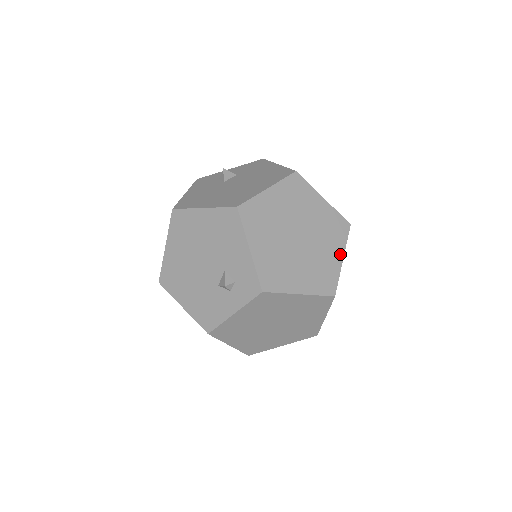
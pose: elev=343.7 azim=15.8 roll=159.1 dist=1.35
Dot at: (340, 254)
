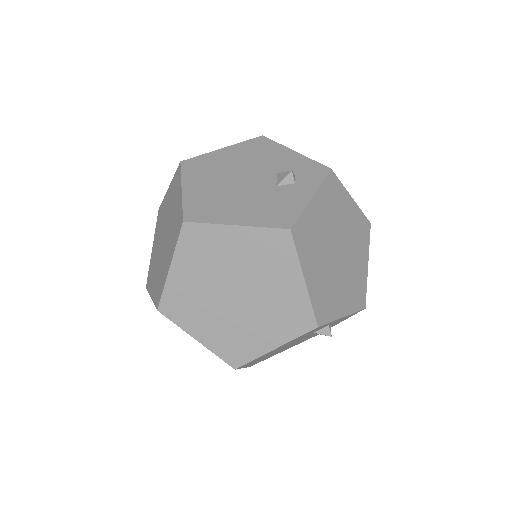
Dot at: occluded
